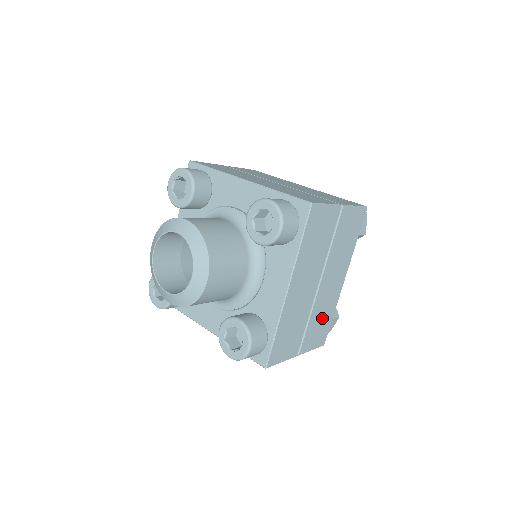
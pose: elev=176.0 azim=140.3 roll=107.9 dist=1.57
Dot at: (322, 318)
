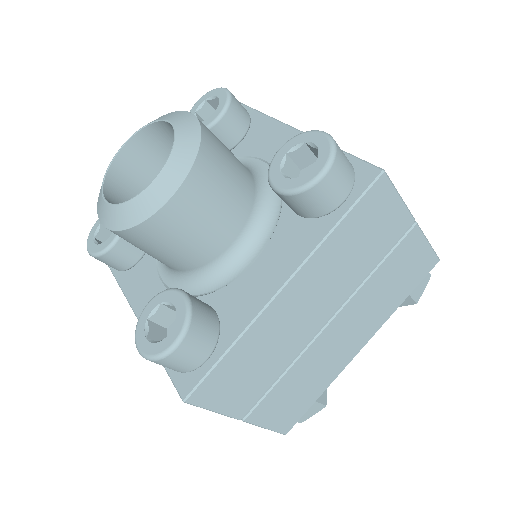
Dot at: (305, 385)
